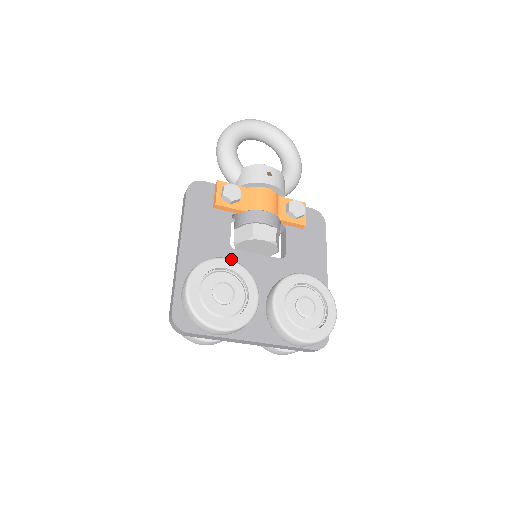
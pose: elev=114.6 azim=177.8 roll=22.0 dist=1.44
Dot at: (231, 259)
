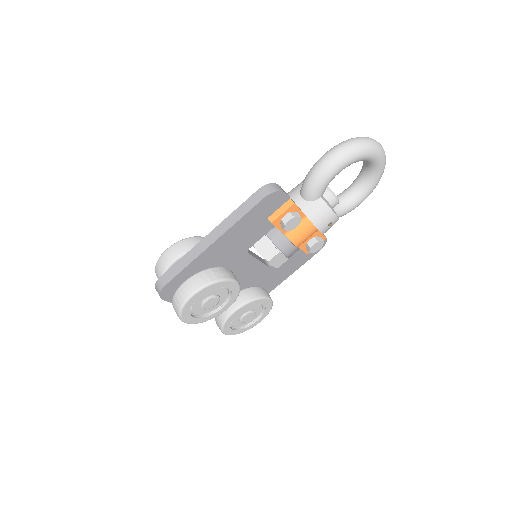
Dot at: (238, 259)
